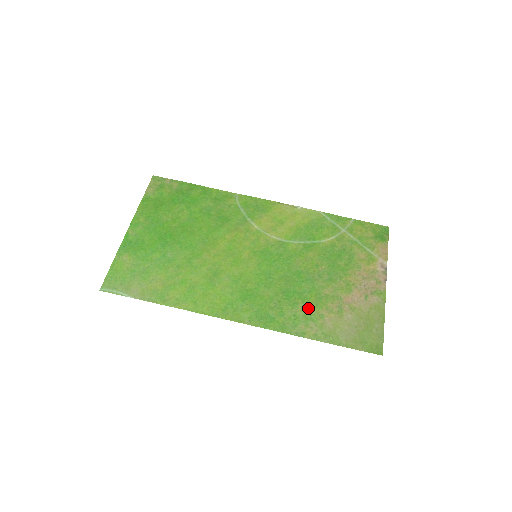
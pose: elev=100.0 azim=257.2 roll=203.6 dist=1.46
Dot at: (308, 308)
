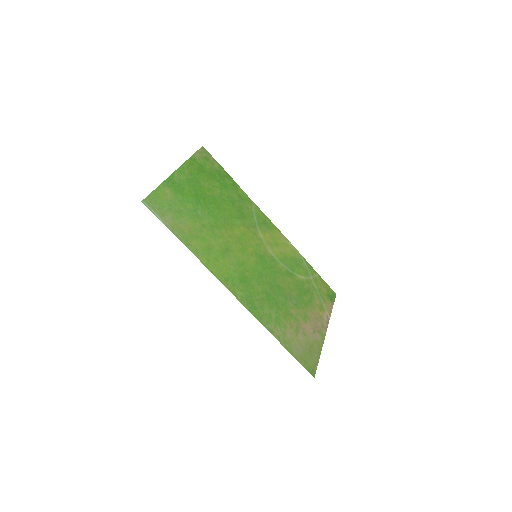
Dot at: (279, 315)
